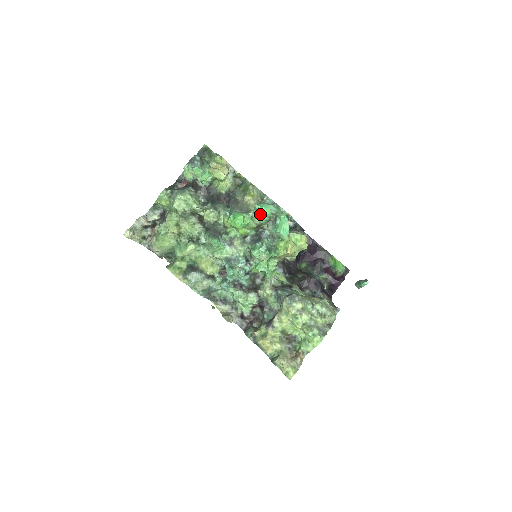
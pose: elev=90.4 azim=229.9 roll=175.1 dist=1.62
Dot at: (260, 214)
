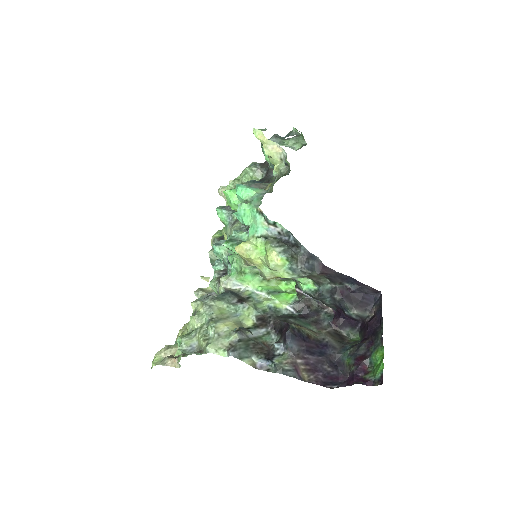
Dot at: (238, 195)
